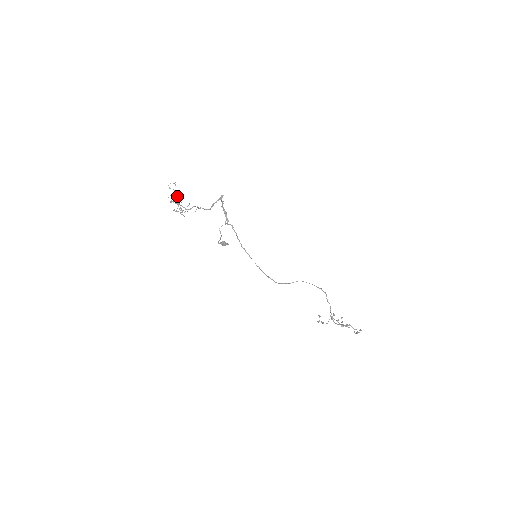
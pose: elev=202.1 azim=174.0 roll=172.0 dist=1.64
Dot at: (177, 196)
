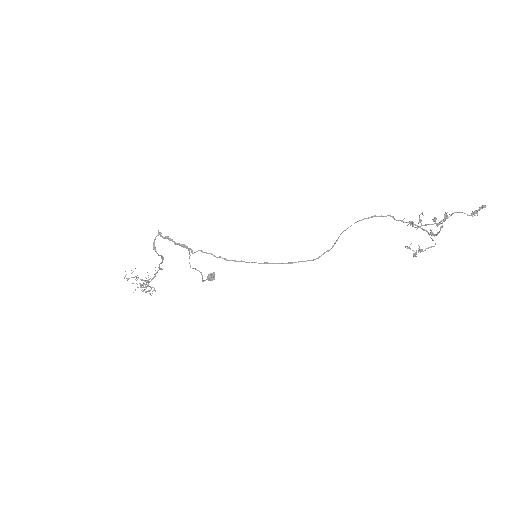
Dot at: (141, 280)
